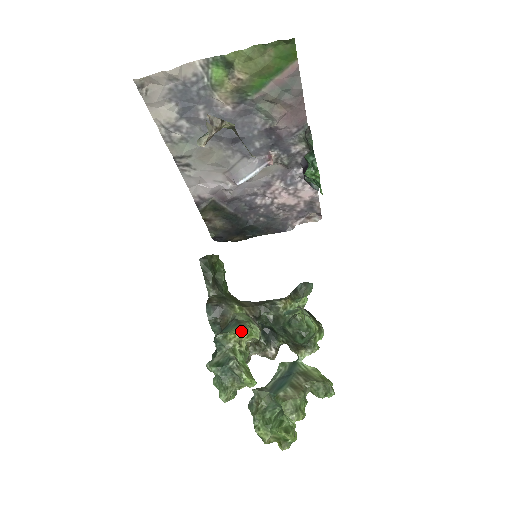
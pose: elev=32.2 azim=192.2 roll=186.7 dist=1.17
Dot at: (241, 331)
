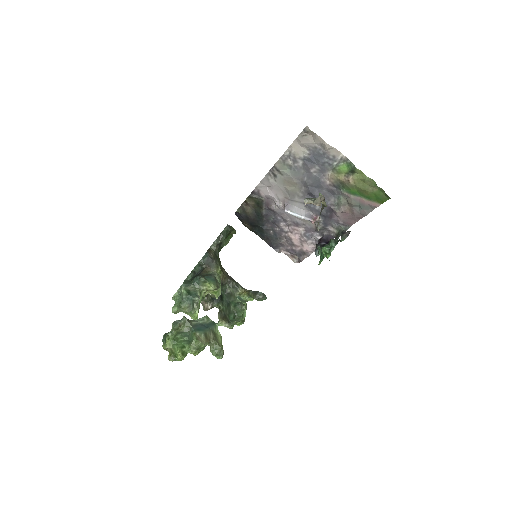
Dot at: (215, 287)
